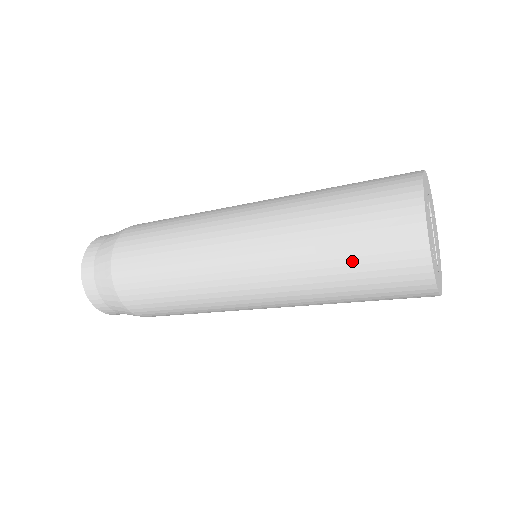
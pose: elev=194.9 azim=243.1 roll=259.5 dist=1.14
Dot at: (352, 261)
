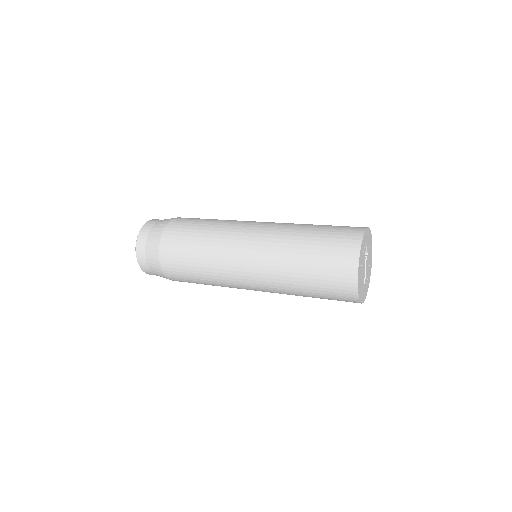
Dot at: (314, 276)
